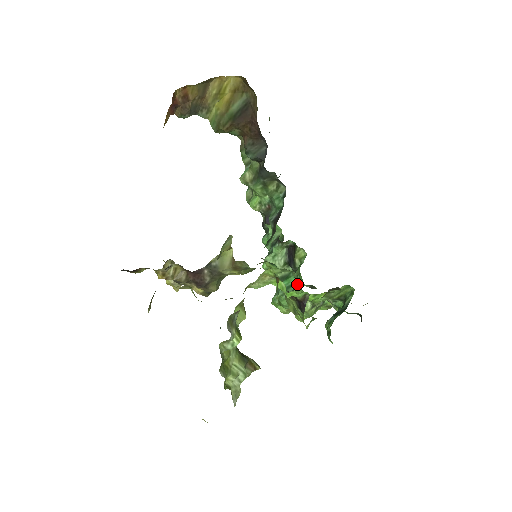
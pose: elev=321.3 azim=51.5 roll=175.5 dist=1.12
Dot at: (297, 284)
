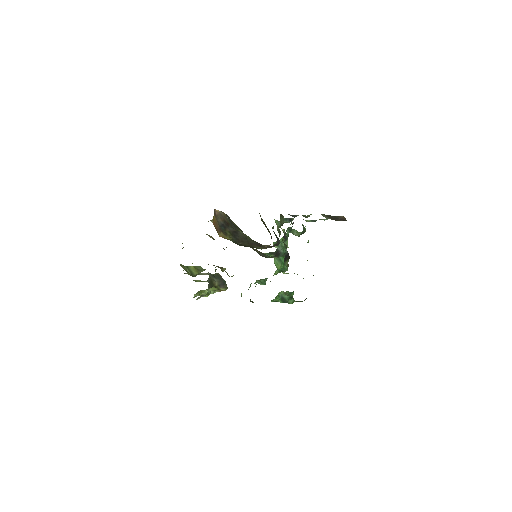
Dot at: occluded
